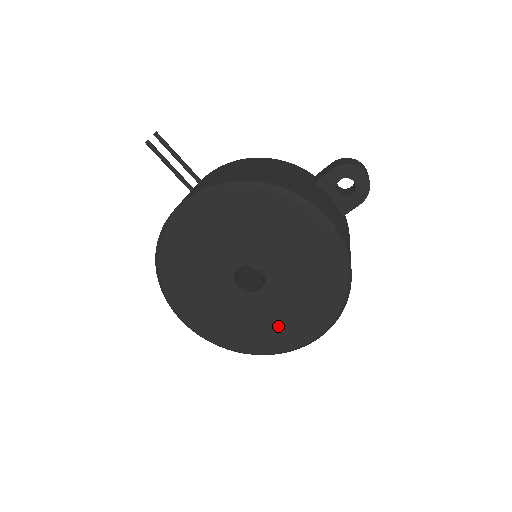
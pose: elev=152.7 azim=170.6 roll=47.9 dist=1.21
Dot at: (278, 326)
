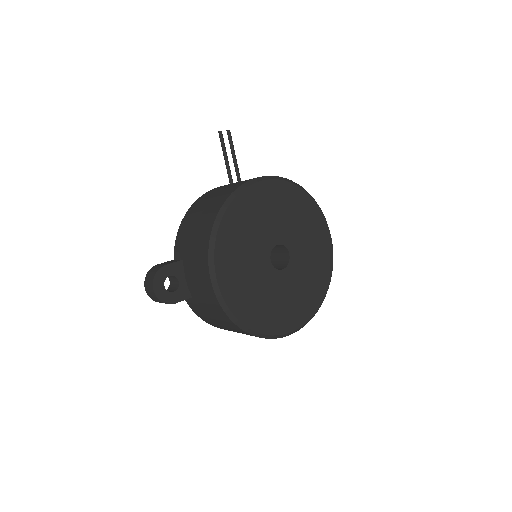
Dot at: (282, 308)
